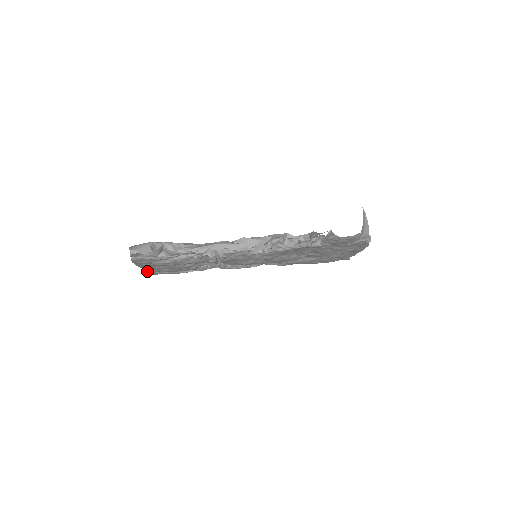
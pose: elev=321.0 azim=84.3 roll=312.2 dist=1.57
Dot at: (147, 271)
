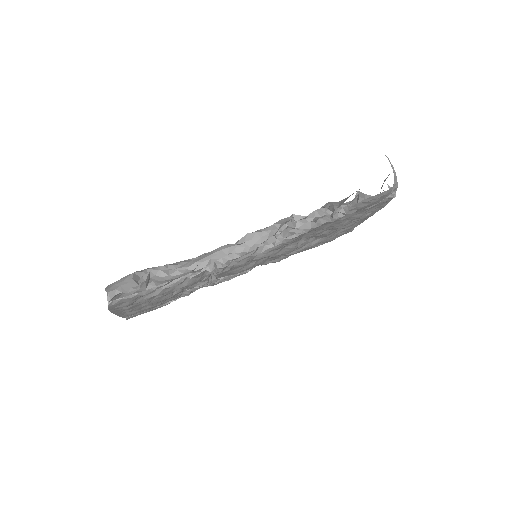
Dot at: occluded
